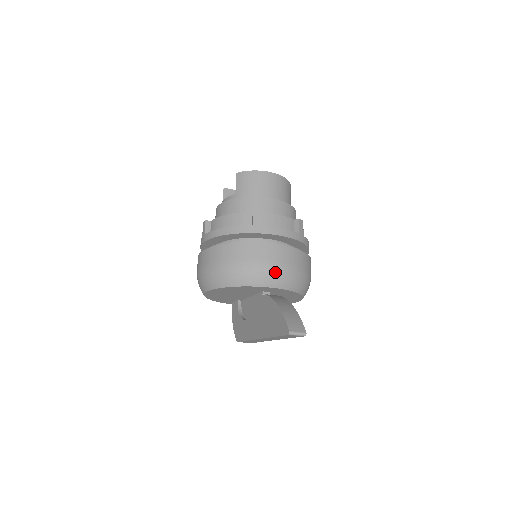
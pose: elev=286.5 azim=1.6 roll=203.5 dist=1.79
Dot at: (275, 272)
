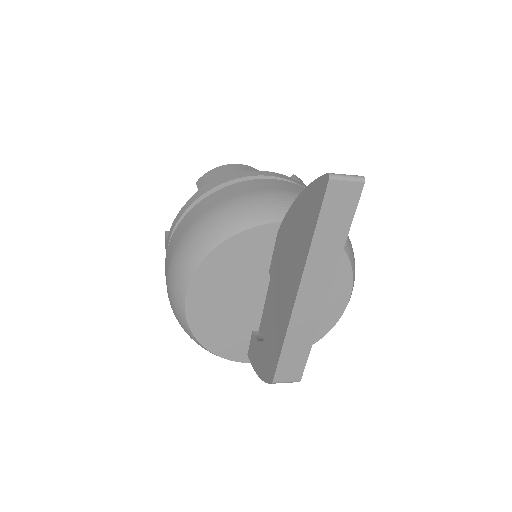
Dot at: (279, 200)
